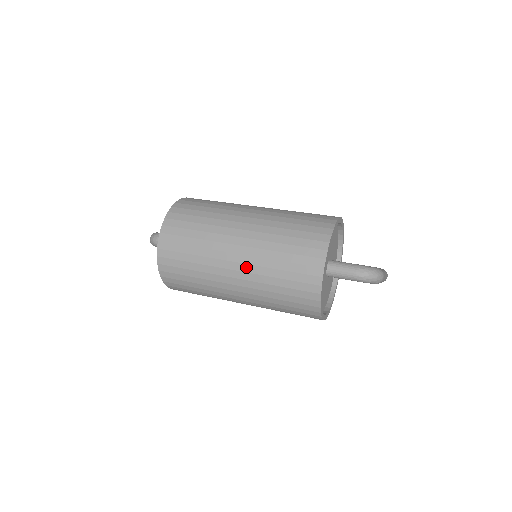
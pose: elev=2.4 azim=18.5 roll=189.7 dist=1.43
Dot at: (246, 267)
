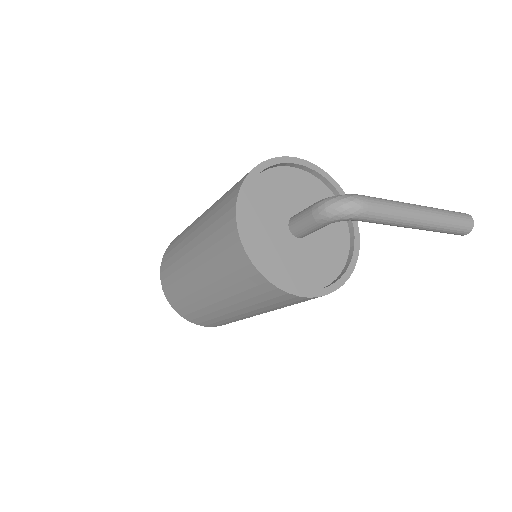
Dot at: (197, 260)
